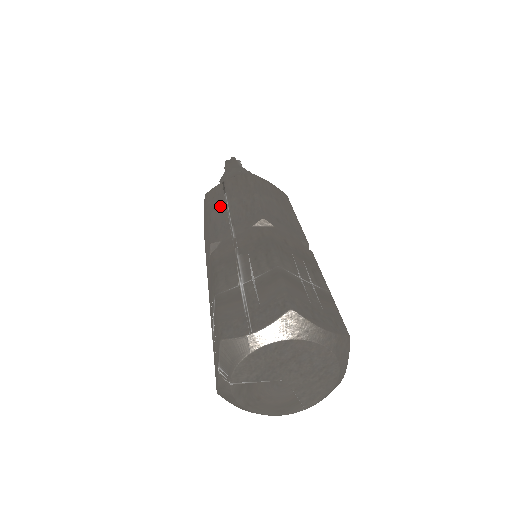
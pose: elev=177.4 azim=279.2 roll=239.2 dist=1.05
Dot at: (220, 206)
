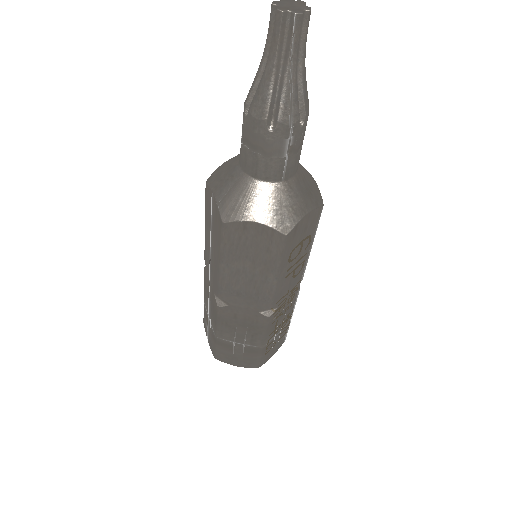
Dot at: (208, 229)
